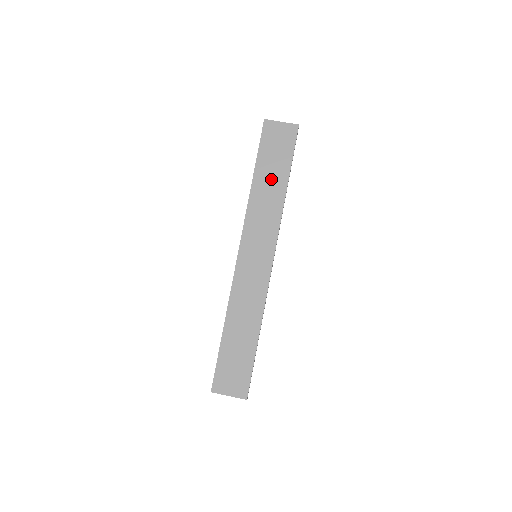
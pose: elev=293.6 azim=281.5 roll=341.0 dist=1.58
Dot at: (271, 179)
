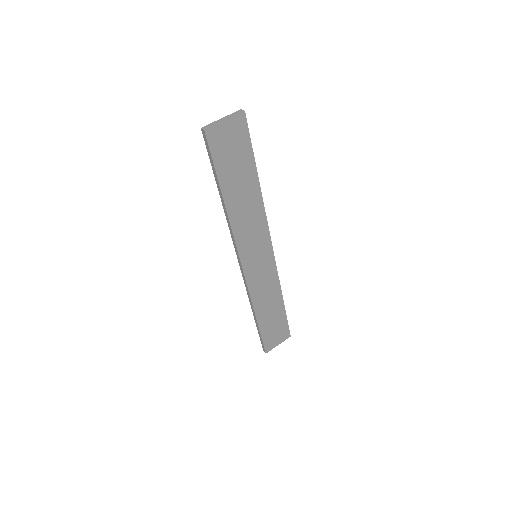
Dot at: (242, 188)
